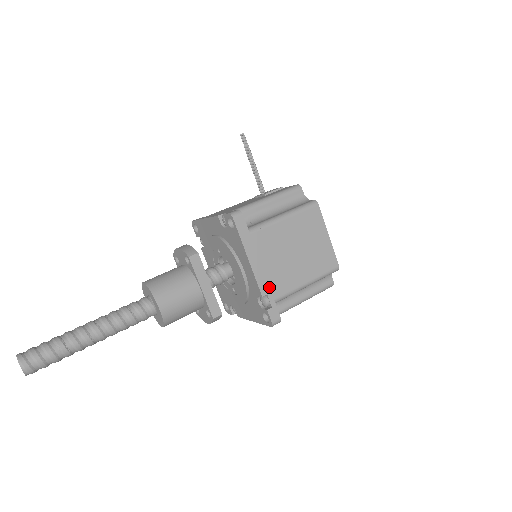
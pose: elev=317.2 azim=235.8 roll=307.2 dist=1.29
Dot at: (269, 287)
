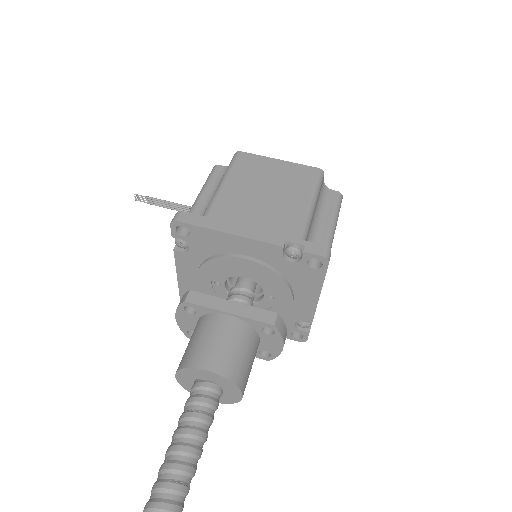
Dot at: (279, 235)
